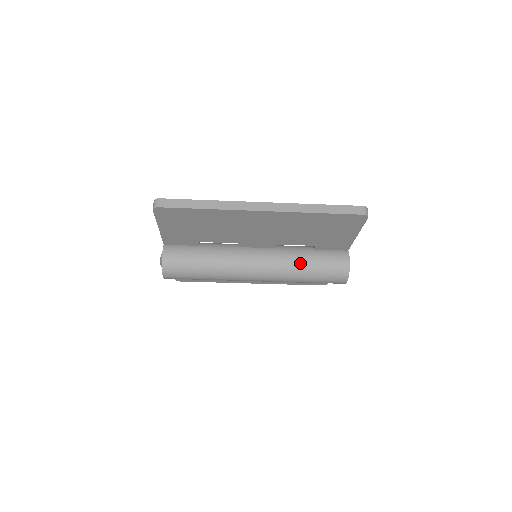
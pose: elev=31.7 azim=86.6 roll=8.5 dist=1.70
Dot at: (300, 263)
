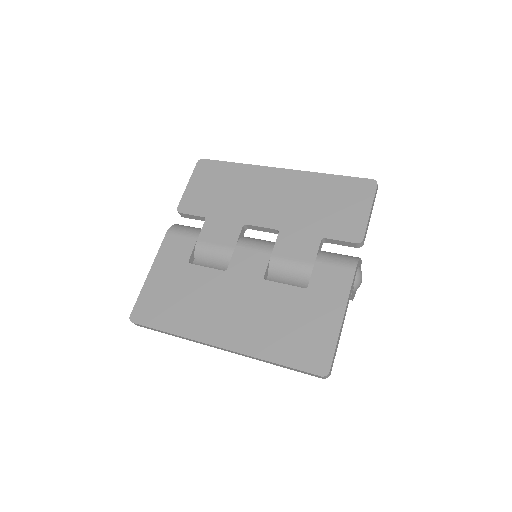
Dot at: occluded
